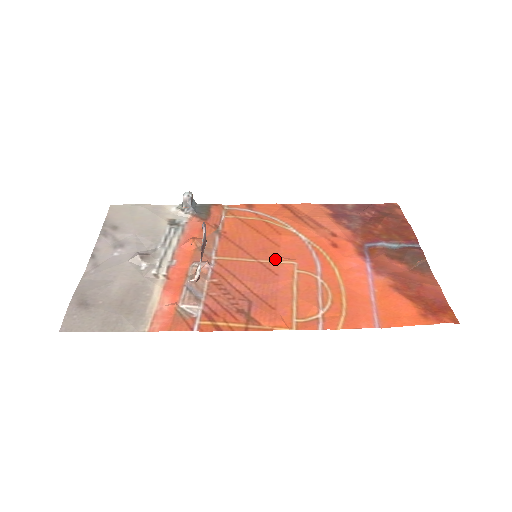
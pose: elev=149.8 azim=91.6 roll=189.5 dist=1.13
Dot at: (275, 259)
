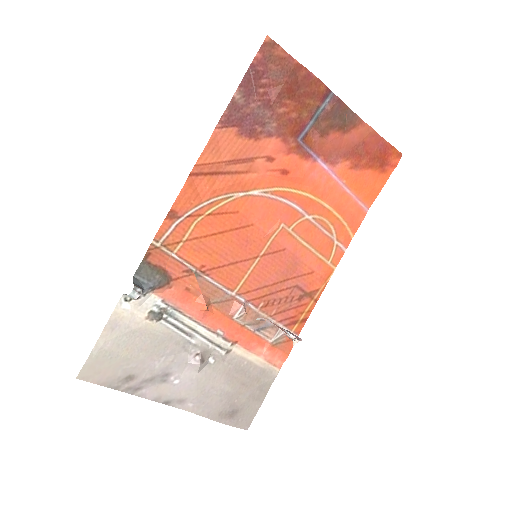
Dot at: (267, 240)
